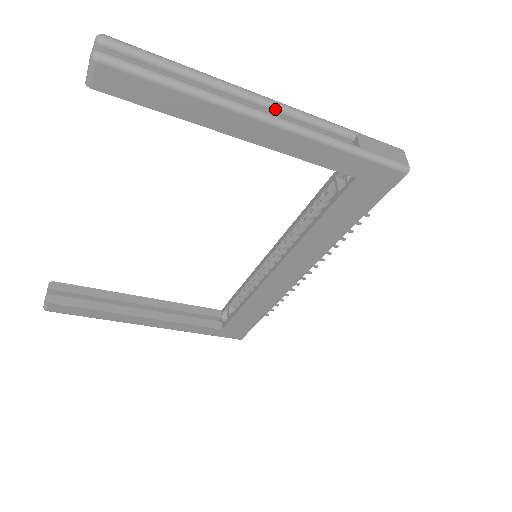
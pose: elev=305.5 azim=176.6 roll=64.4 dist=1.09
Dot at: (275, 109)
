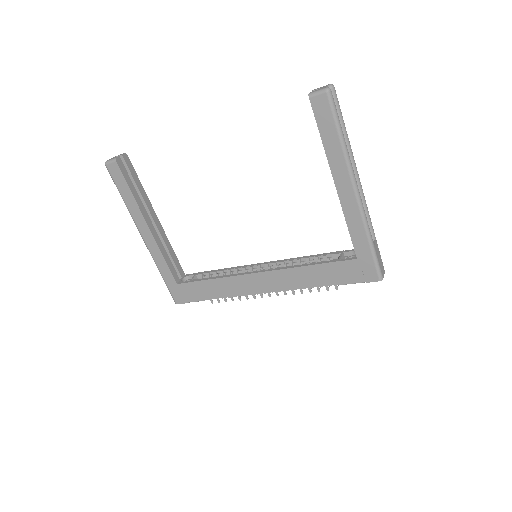
Dot at: (359, 190)
